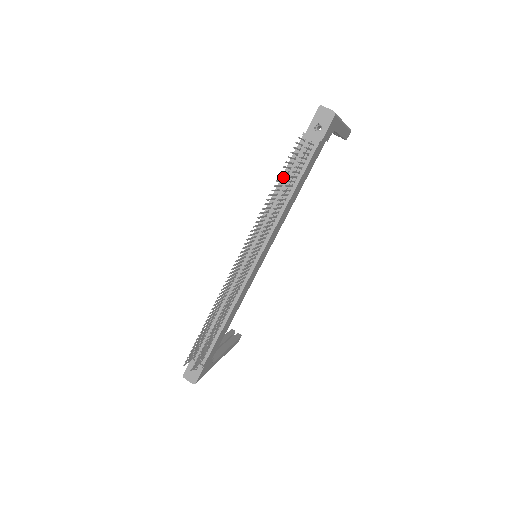
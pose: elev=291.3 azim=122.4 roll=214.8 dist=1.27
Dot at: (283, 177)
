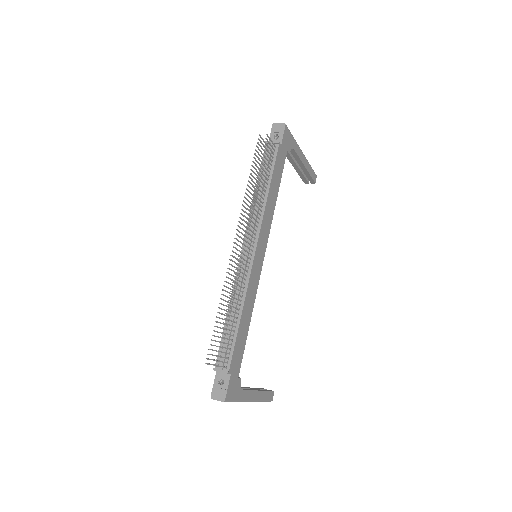
Dot at: (257, 172)
